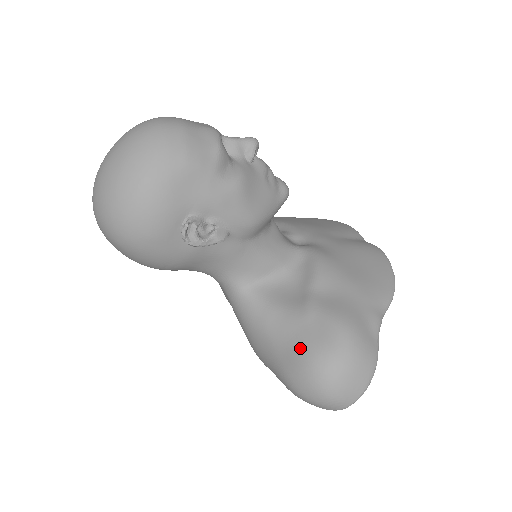
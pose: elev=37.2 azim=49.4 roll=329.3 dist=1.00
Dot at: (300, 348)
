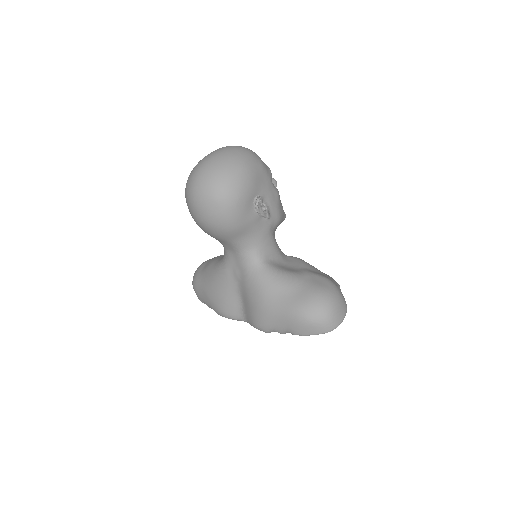
Dot at: (309, 289)
